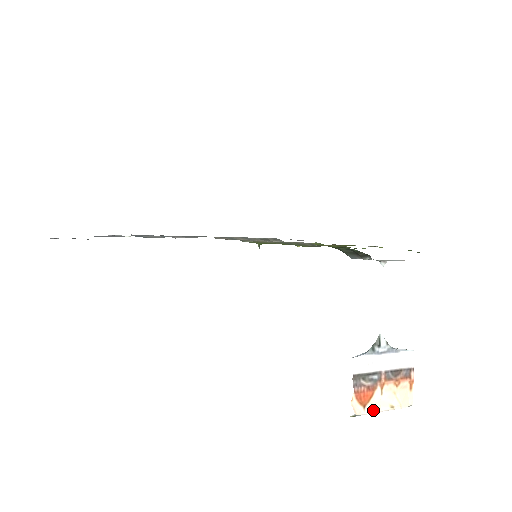
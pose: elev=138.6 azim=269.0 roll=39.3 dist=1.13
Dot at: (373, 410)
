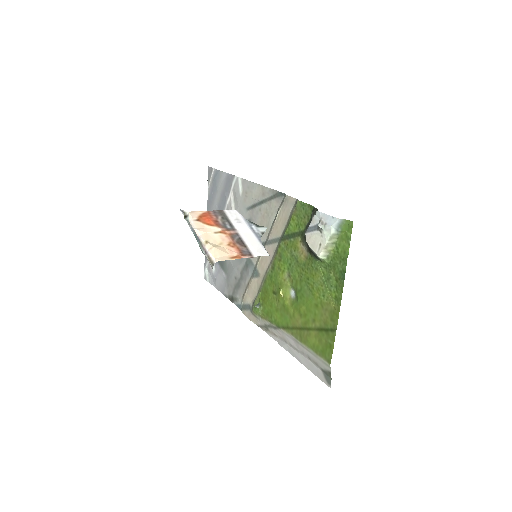
Dot at: (197, 228)
